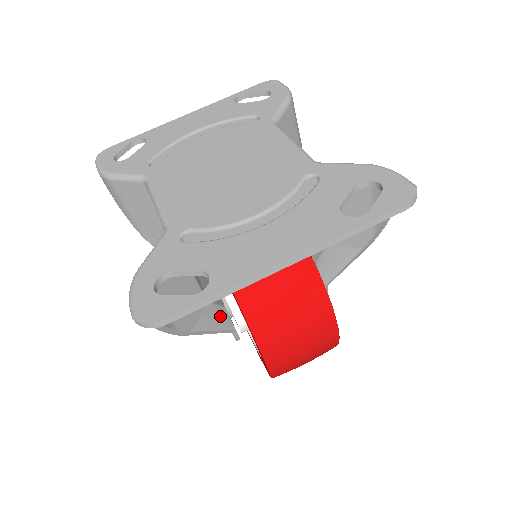
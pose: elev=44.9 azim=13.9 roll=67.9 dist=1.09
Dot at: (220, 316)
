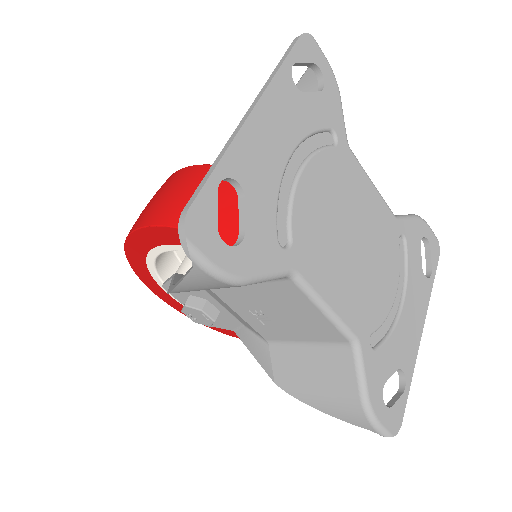
Dot at: occluded
